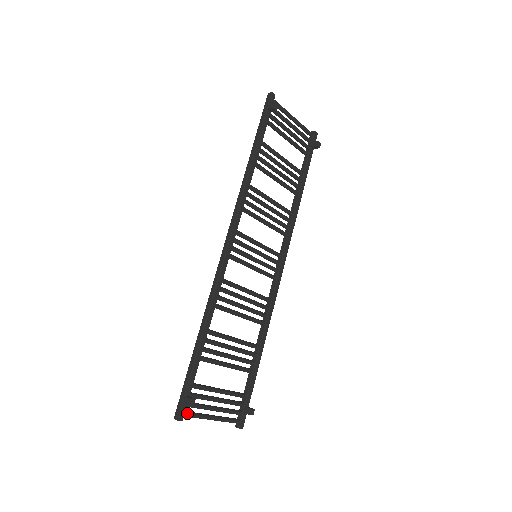
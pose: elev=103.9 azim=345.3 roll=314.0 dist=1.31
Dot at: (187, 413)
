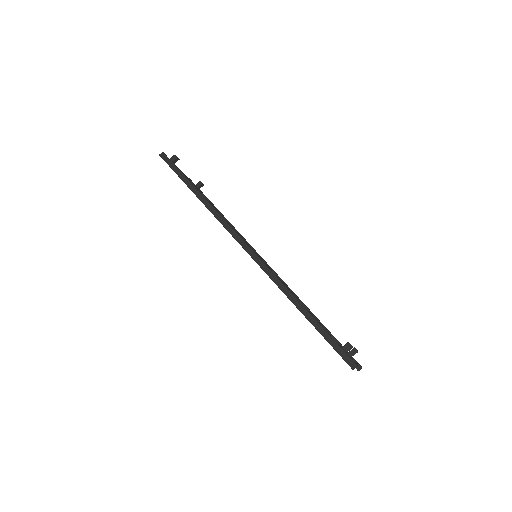
Dot at: occluded
